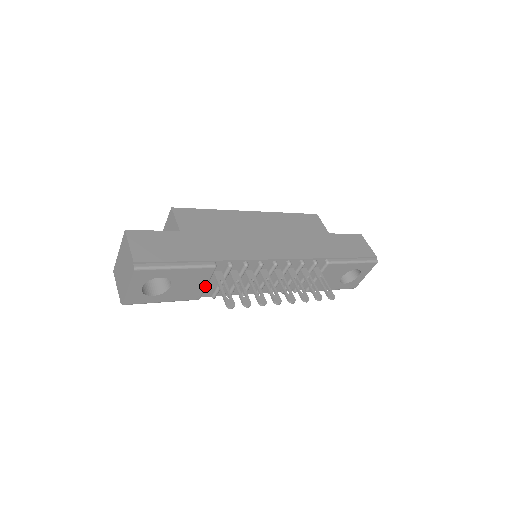
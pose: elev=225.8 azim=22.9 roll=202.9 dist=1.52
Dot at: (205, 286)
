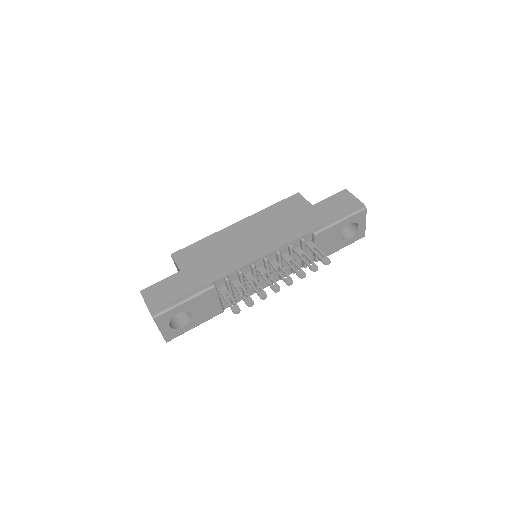
Dot at: (219, 302)
